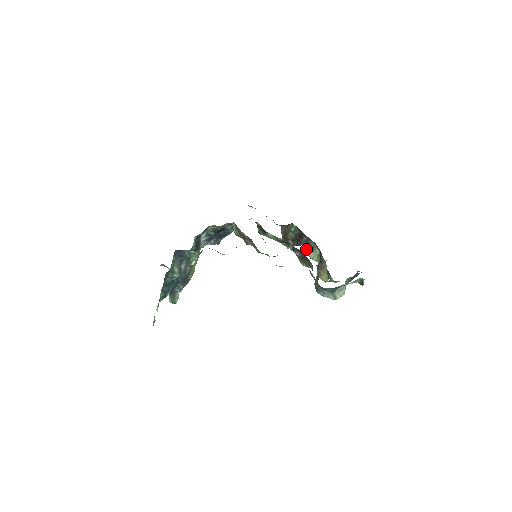
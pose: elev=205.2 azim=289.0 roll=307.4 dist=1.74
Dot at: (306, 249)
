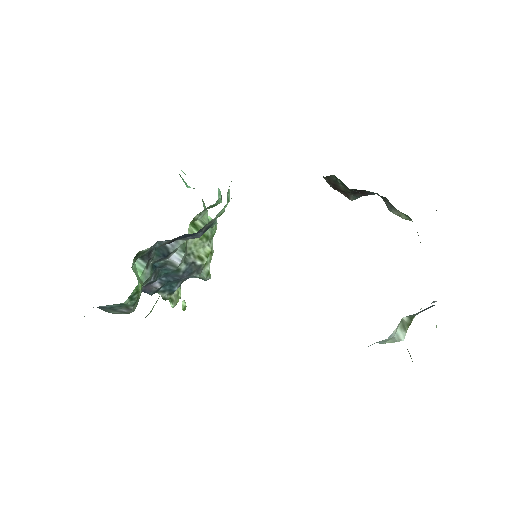
Dot at: (384, 201)
